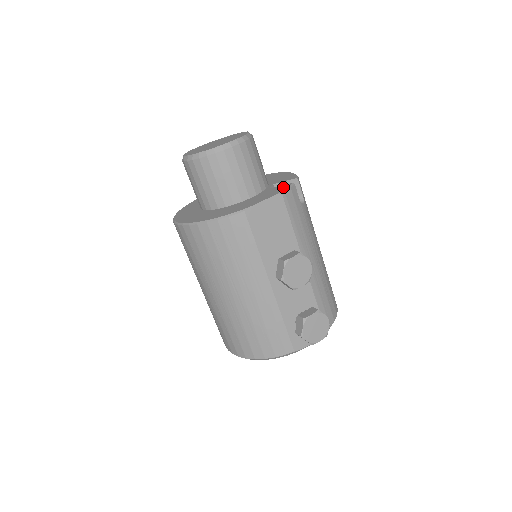
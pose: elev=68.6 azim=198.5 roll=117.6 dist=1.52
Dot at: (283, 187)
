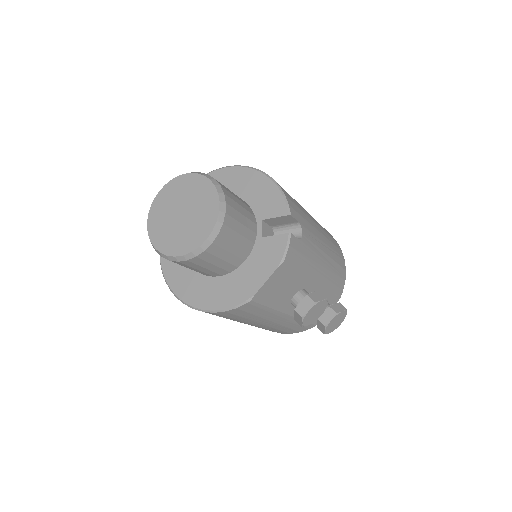
Dot at: (280, 244)
